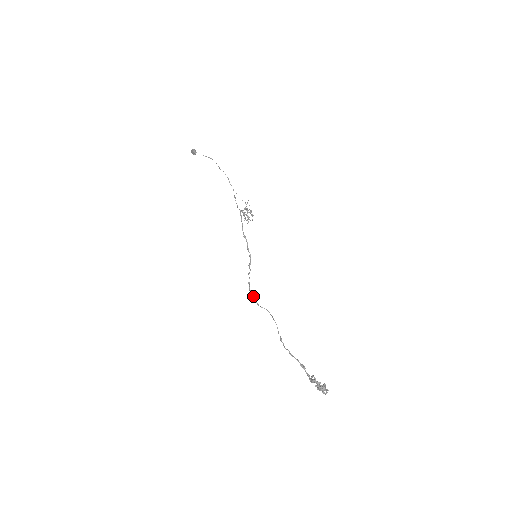
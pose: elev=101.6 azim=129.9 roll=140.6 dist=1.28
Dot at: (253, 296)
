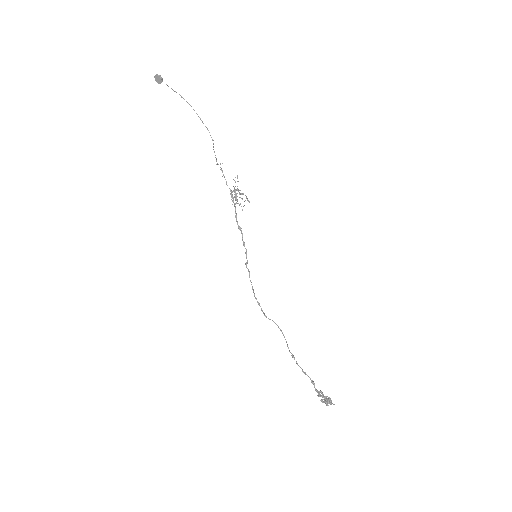
Dot at: (260, 306)
